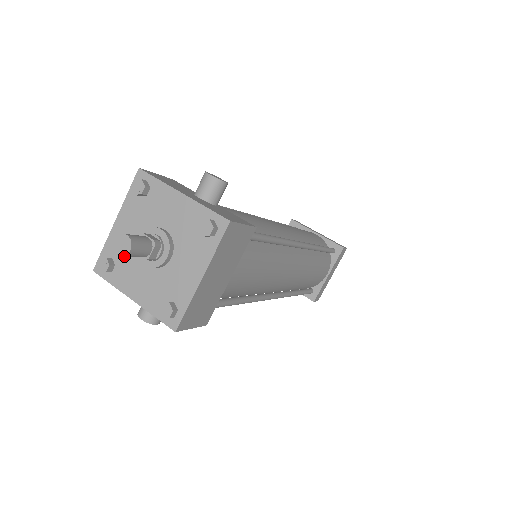
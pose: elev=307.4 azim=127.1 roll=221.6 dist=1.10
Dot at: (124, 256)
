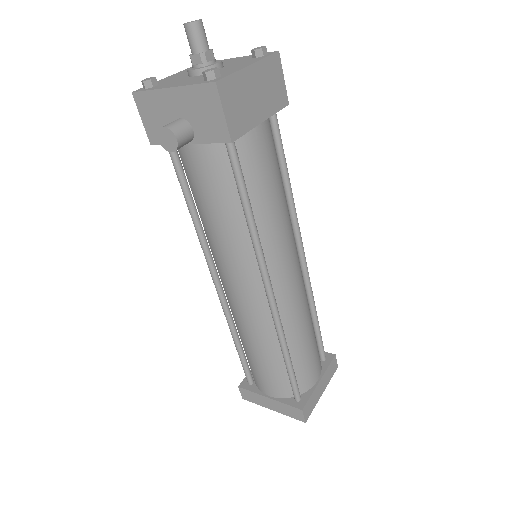
Dot at: (170, 81)
